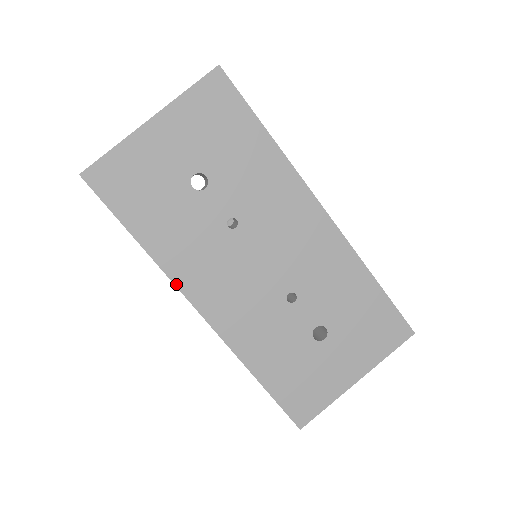
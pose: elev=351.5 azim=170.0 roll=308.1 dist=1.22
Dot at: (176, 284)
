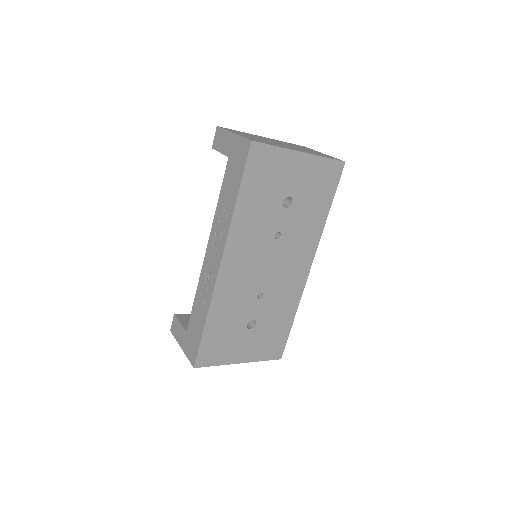
Dot at: (228, 239)
